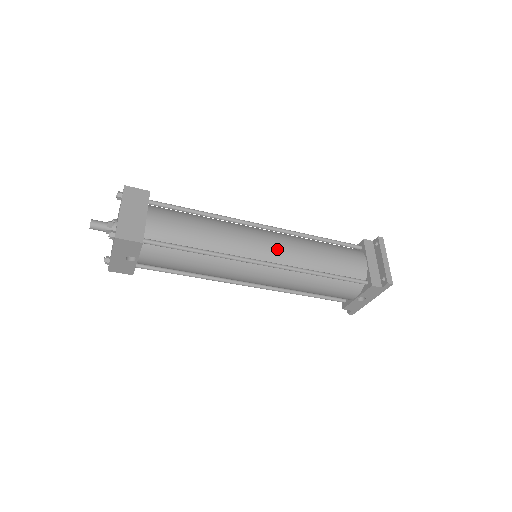
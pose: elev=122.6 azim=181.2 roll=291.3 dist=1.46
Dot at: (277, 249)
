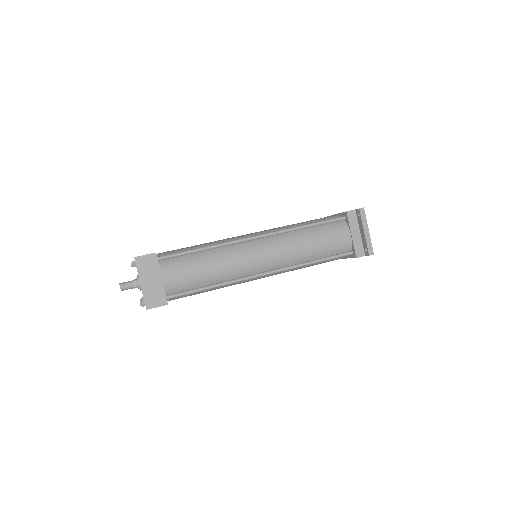
Dot at: (272, 258)
